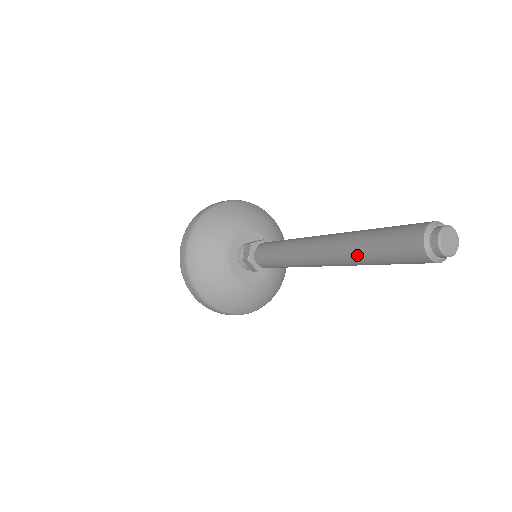
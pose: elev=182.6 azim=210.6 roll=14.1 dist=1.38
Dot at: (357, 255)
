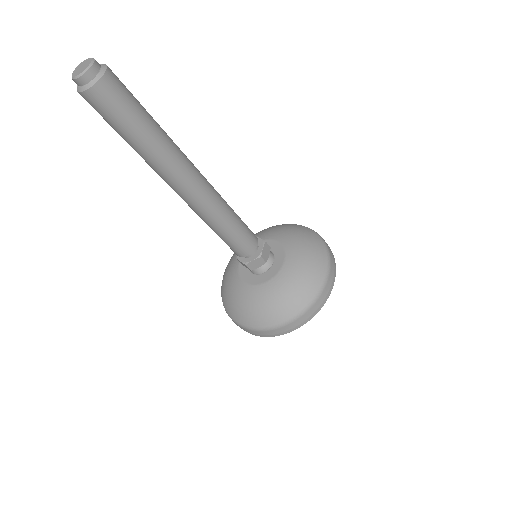
Dot at: (137, 152)
